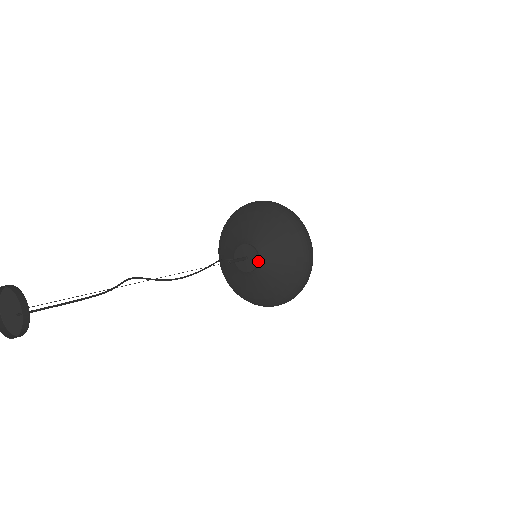
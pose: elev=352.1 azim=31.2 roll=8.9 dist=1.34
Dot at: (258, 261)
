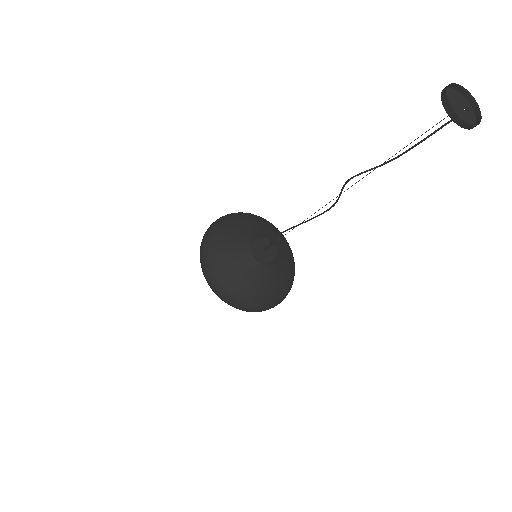
Dot at: (276, 250)
